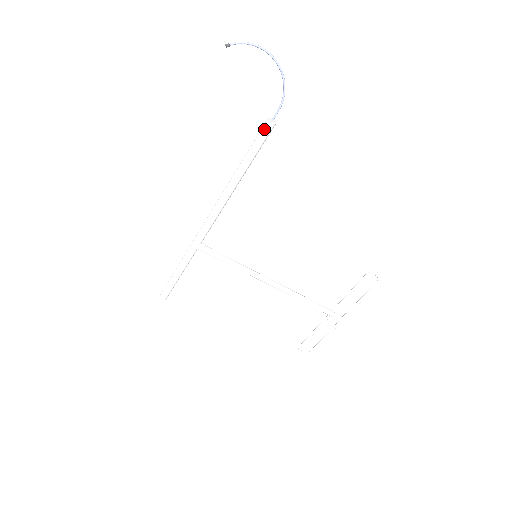
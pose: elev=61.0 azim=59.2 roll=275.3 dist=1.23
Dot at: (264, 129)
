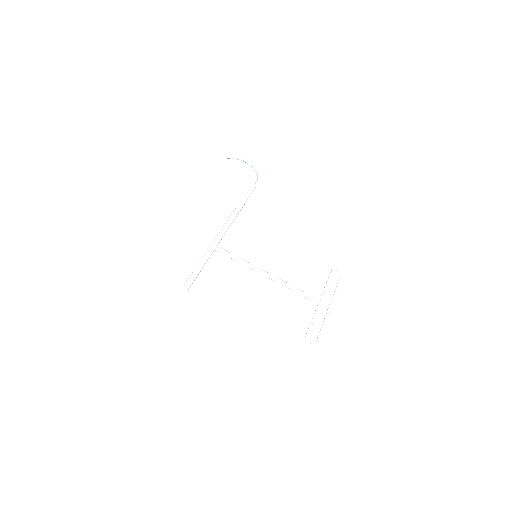
Dot at: (250, 187)
